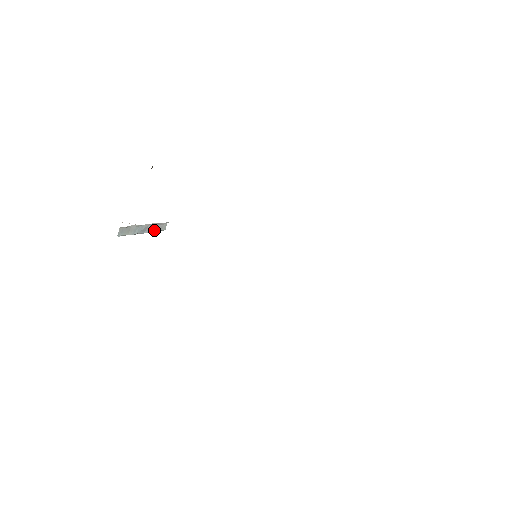
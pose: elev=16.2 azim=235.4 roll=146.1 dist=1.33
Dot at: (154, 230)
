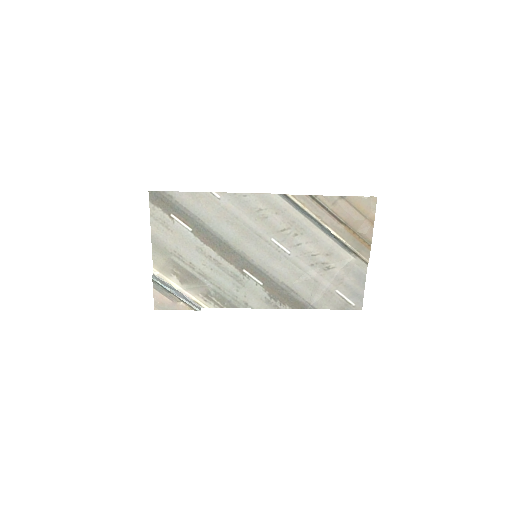
Dot at: (188, 302)
